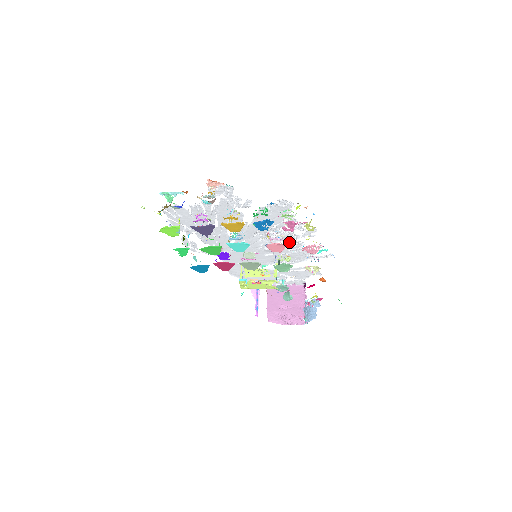
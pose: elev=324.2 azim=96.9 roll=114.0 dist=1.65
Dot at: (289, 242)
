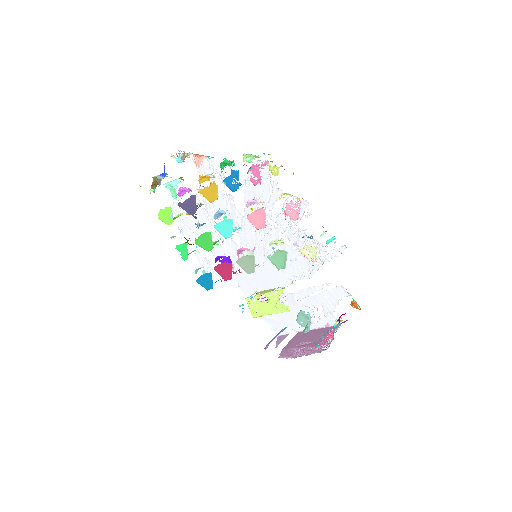
Dot at: (290, 234)
